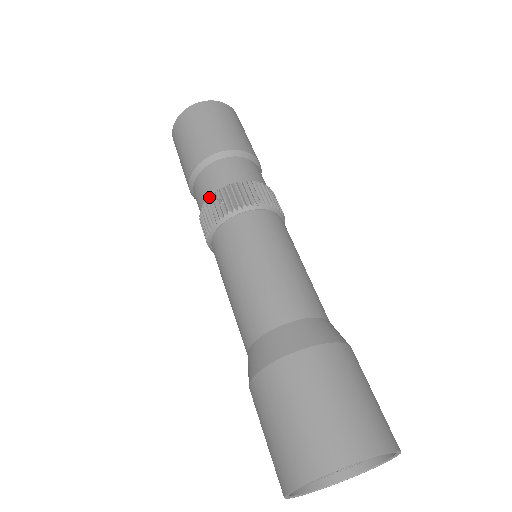
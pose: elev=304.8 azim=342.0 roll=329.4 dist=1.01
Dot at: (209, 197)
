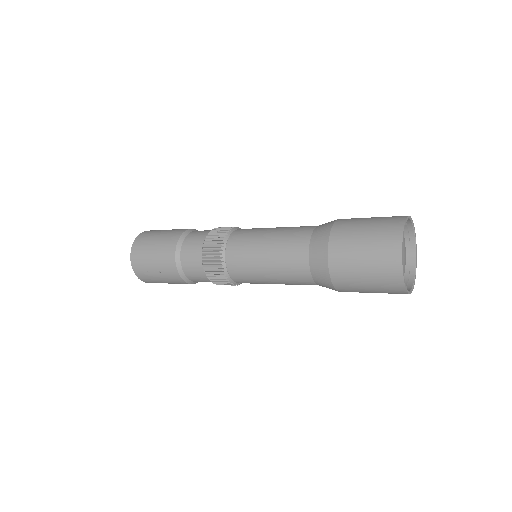
Dot at: (207, 235)
